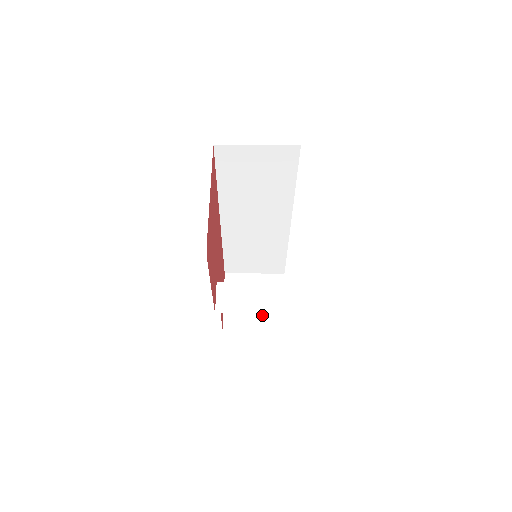
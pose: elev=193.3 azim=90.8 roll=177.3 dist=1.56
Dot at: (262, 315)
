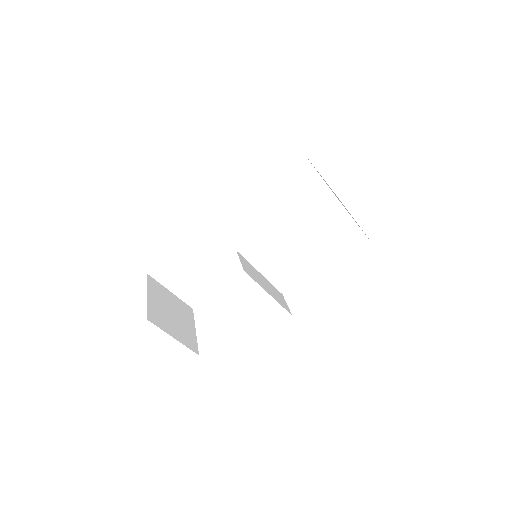
Dot at: (179, 330)
